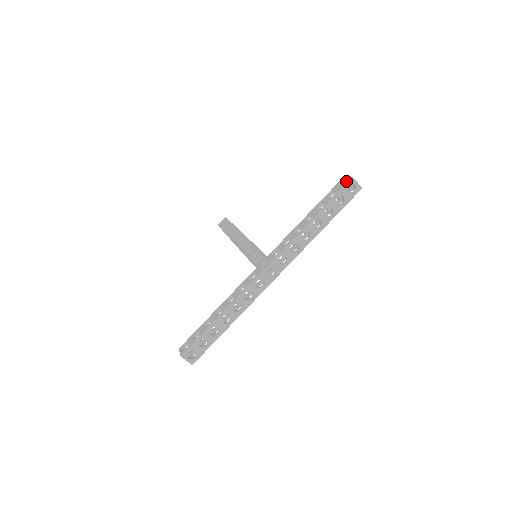
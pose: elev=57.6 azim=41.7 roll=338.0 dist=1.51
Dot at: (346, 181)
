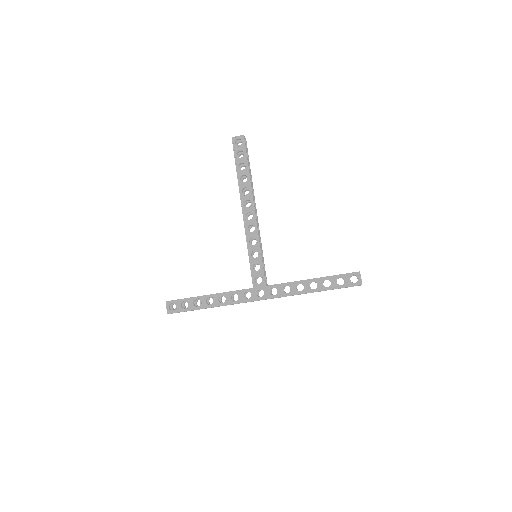
Dot at: (357, 276)
